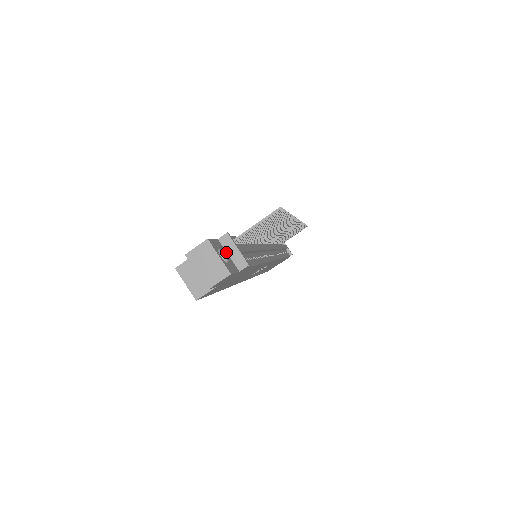
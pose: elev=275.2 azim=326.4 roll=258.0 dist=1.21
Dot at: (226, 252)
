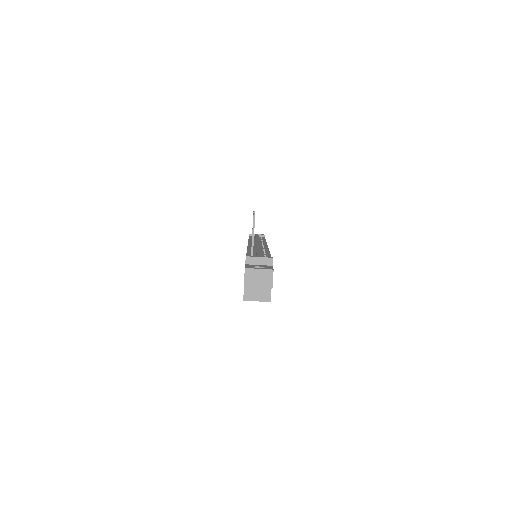
Dot at: (256, 265)
